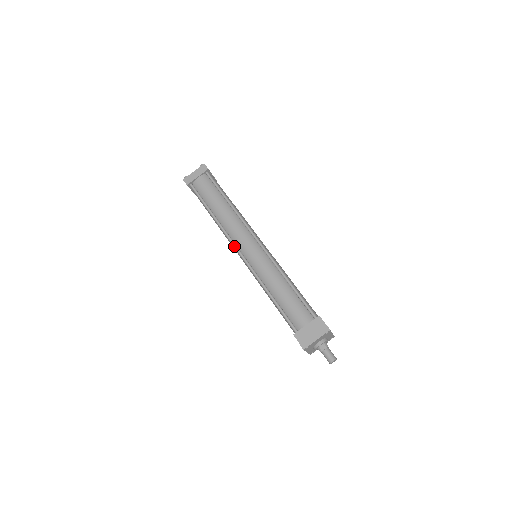
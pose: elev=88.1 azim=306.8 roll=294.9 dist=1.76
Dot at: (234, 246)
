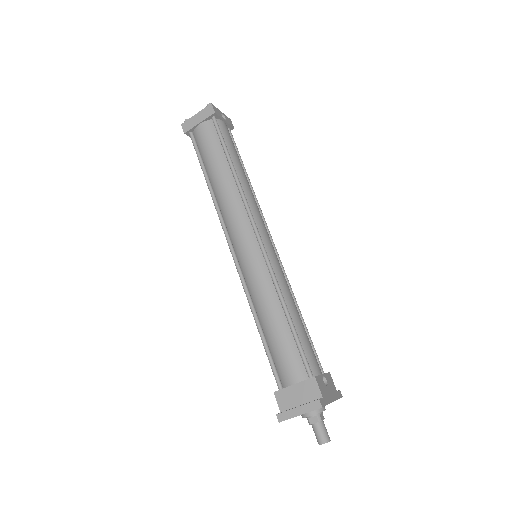
Dot at: (226, 238)
